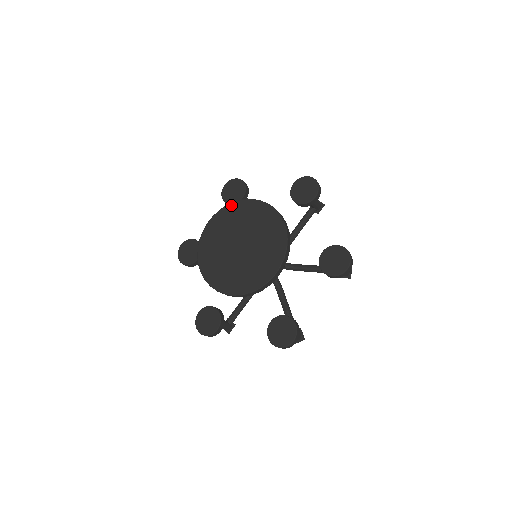
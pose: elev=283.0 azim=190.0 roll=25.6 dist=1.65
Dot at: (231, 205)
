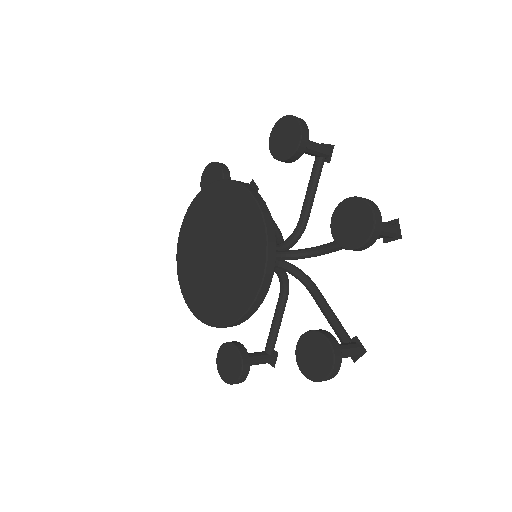
Dot at: (236, 186)
